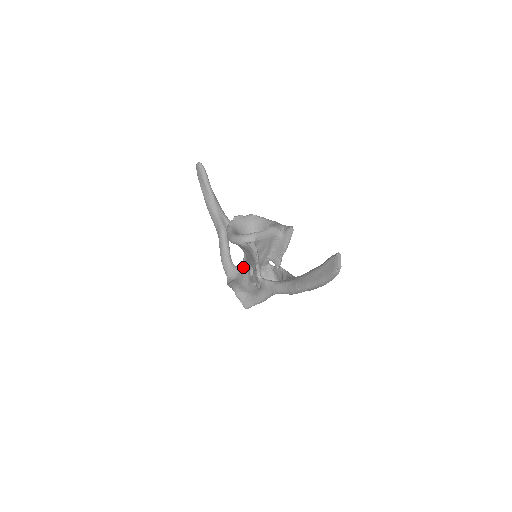
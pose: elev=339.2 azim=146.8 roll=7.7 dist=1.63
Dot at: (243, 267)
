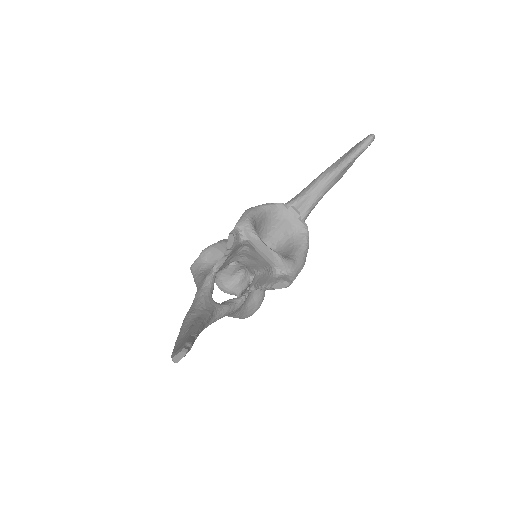
Dot at: occluded
